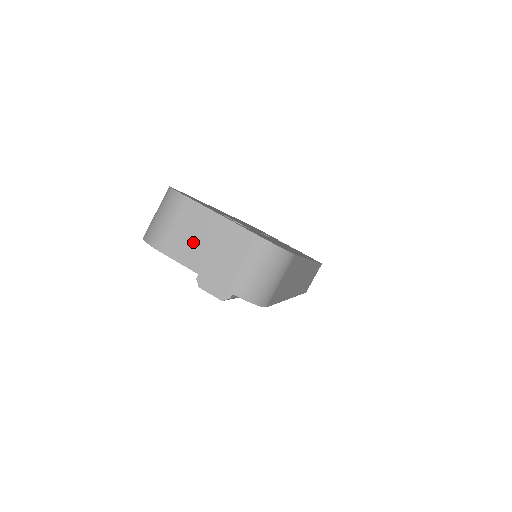
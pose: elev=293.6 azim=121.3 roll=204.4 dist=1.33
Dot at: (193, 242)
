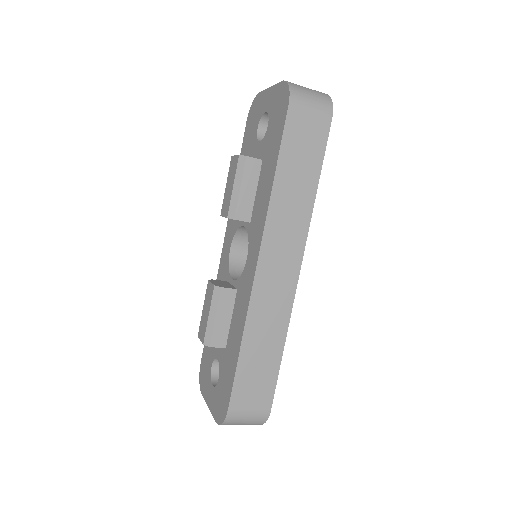
Dot at: occluded
